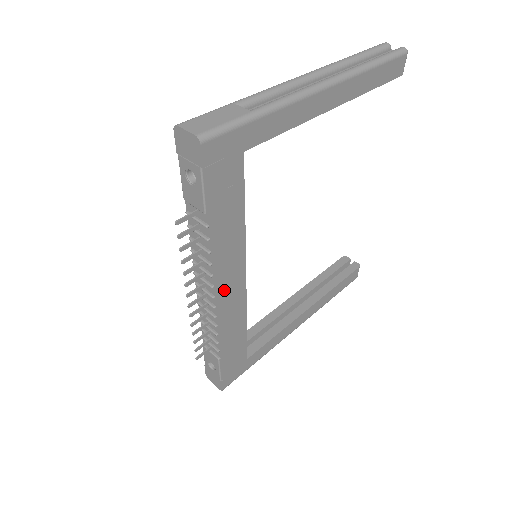
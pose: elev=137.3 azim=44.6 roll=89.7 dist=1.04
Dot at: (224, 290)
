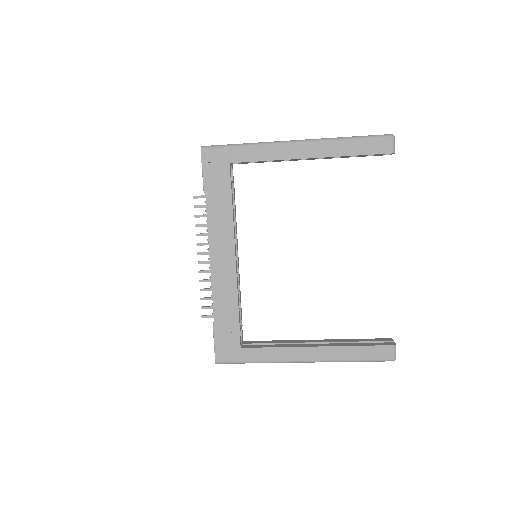
Dot at: (216, 257)
